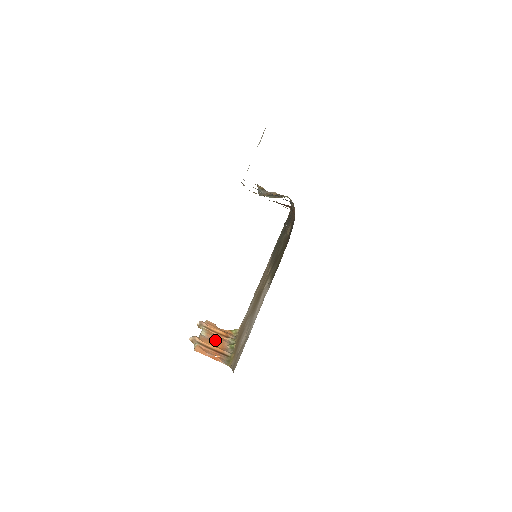
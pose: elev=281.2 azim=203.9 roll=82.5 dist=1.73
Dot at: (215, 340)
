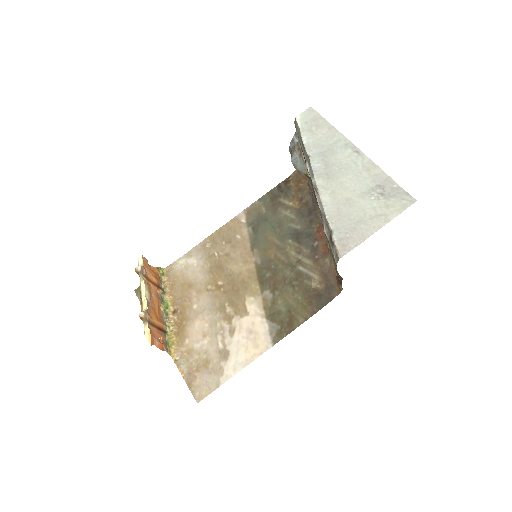
Dot at: (154, 302)
